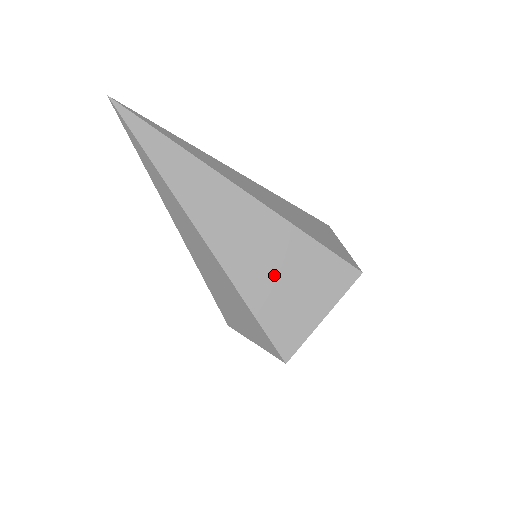
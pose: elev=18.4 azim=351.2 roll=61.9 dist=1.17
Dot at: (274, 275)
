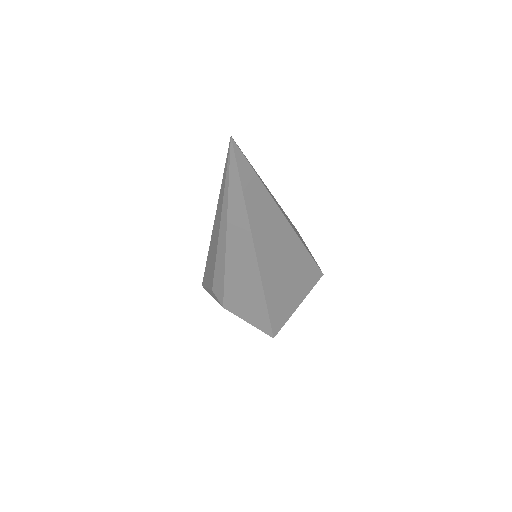
Dot at: (285, 281)
